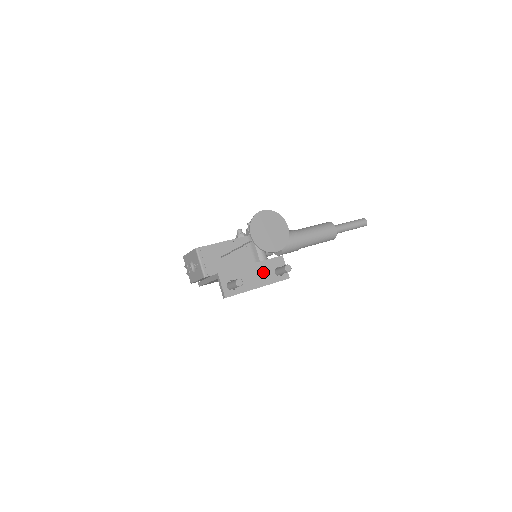
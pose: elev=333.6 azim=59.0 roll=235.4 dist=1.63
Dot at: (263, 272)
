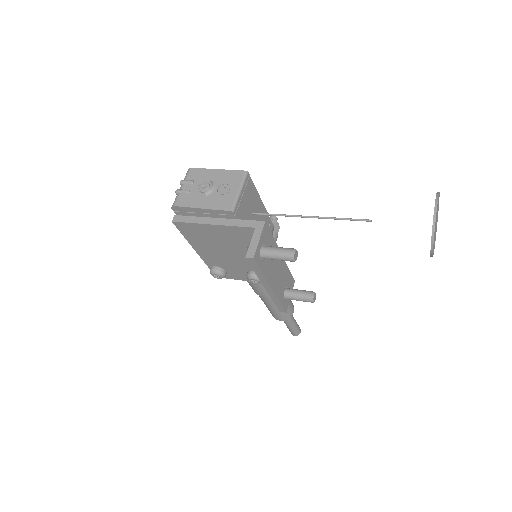
Dot at: (281, 276)
